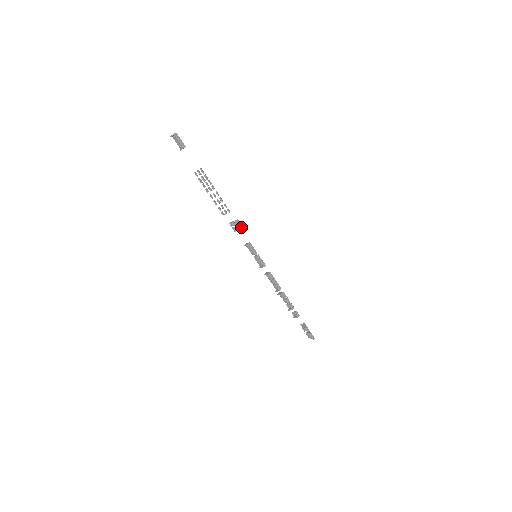
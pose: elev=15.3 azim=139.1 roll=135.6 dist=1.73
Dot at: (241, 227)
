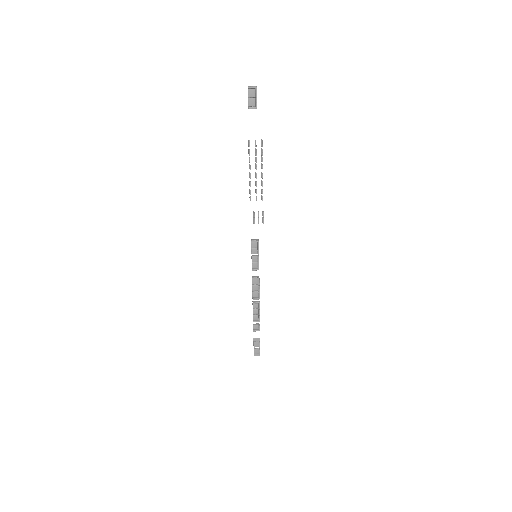
Dot at: (263, 220)
